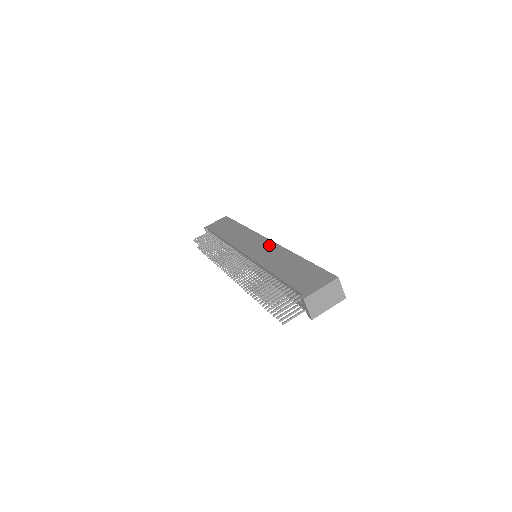
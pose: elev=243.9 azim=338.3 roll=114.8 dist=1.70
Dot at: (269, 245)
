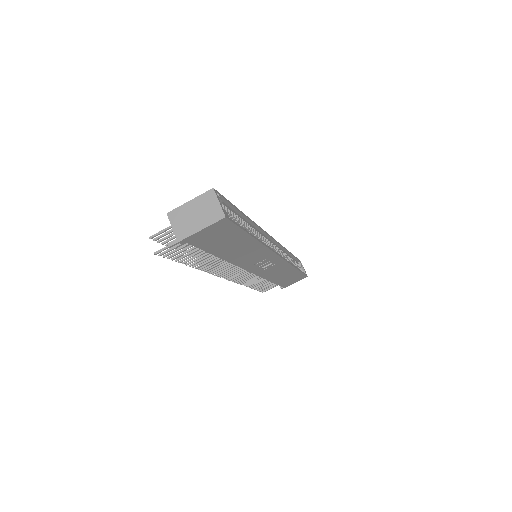
Dot at: occluded
